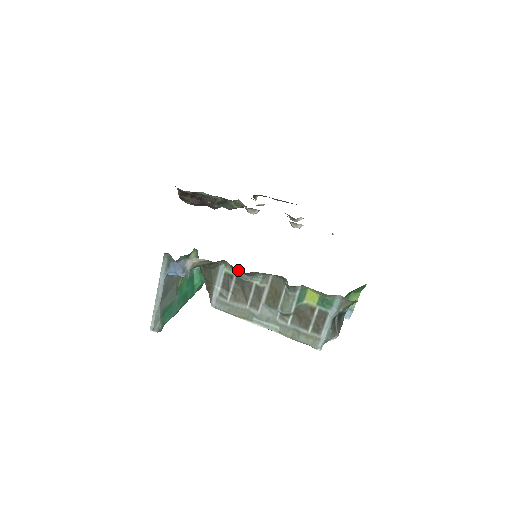
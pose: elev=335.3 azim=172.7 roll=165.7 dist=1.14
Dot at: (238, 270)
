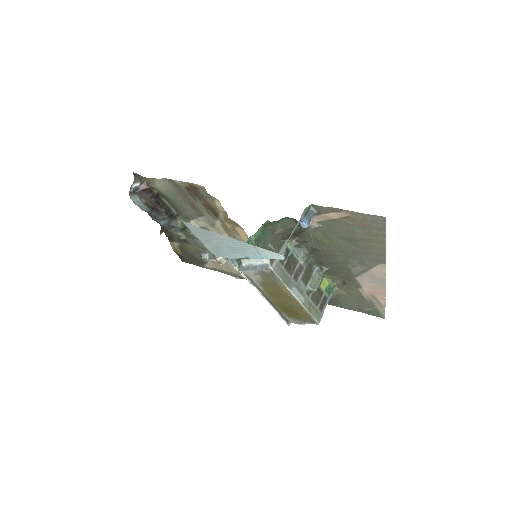
Dot at: (298, 248)
